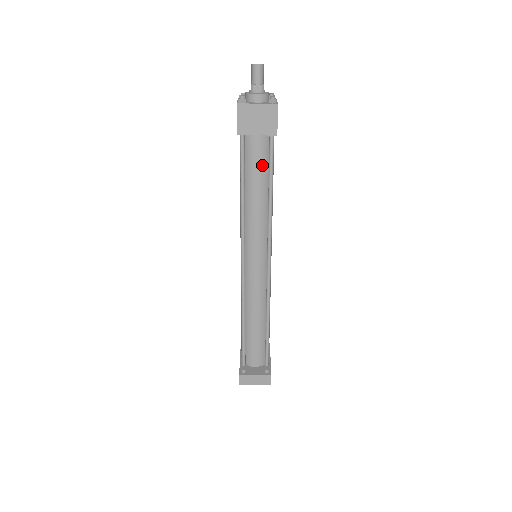
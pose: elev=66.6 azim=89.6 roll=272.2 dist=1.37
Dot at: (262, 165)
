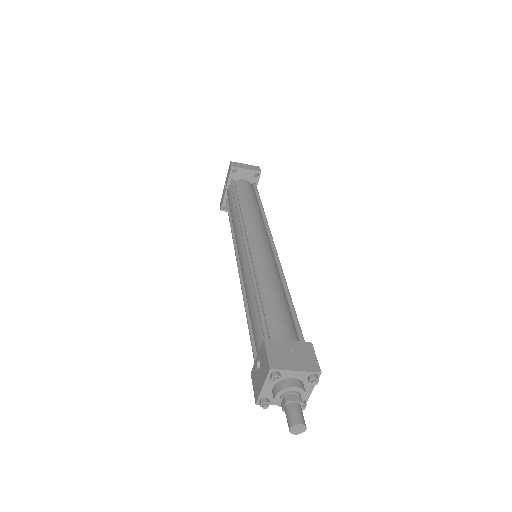
Dot at: occluded
